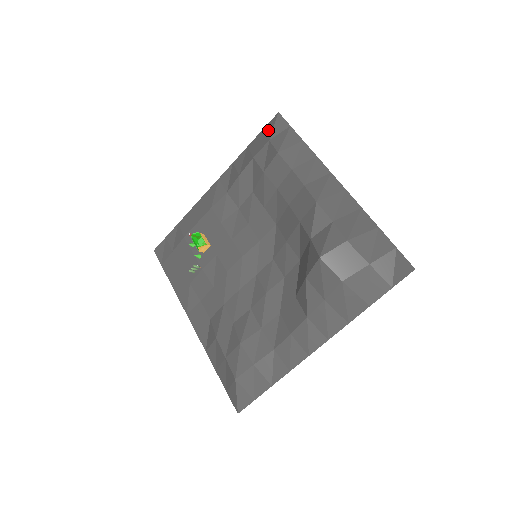
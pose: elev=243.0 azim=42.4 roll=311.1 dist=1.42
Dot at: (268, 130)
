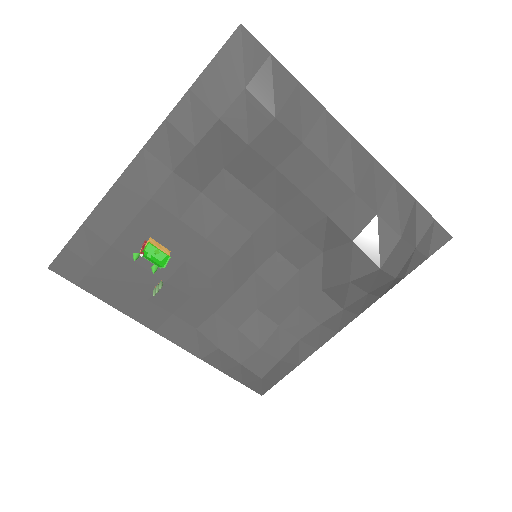
Dot at: (232, 63)
